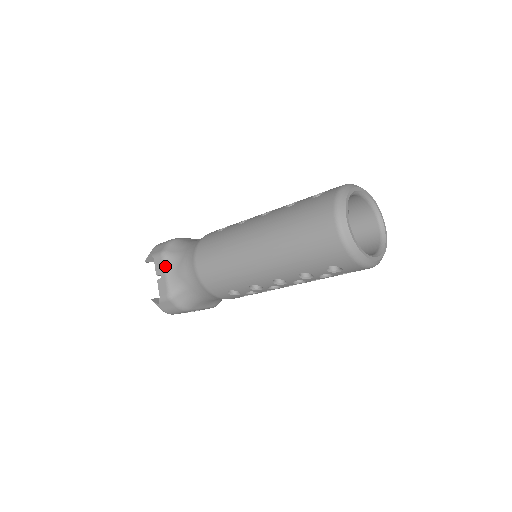
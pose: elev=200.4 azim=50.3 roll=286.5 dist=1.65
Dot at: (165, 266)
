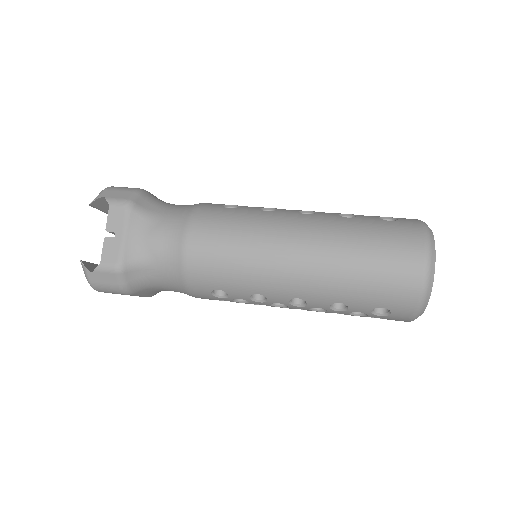
Dot at: (128, 223)
